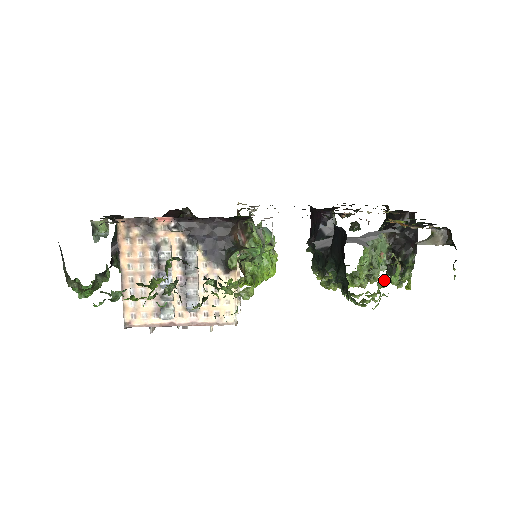
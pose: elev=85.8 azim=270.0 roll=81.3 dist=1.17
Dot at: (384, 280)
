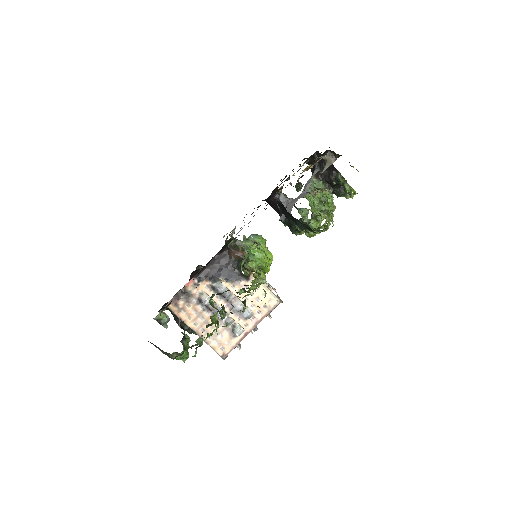
Dot at: occluded
